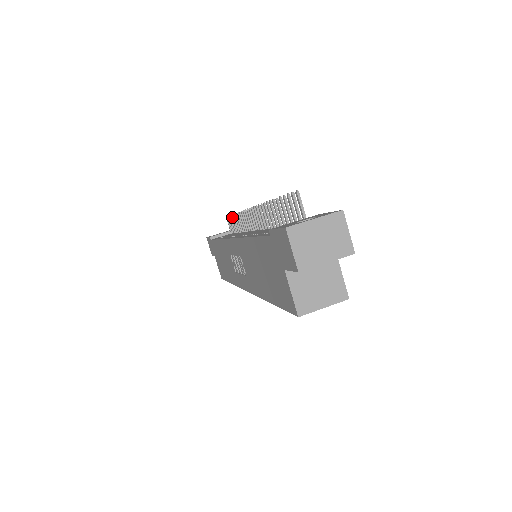
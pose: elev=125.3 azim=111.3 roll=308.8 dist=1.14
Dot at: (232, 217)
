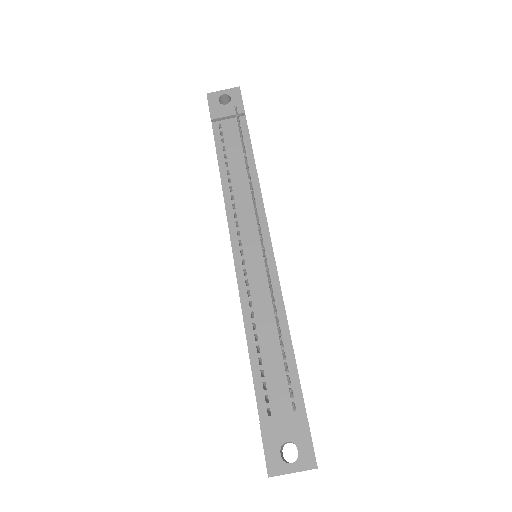
Dot at: (241, 141)
